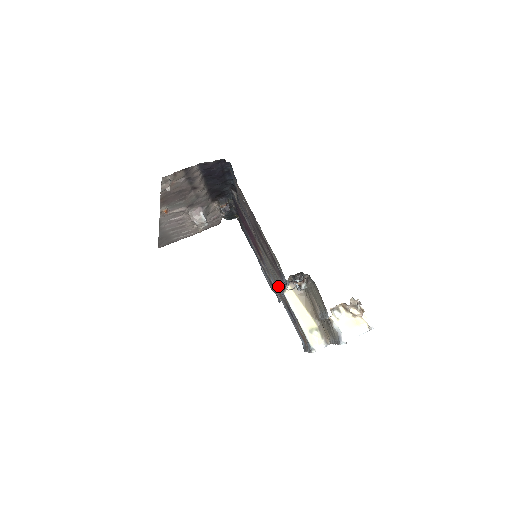
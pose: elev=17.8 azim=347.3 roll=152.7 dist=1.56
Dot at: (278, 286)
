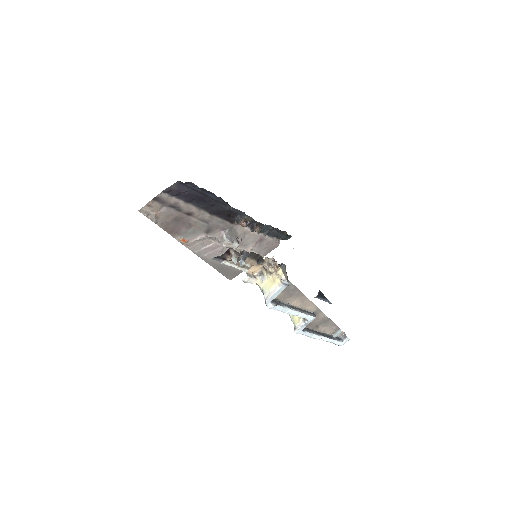
Dot at: occluded
